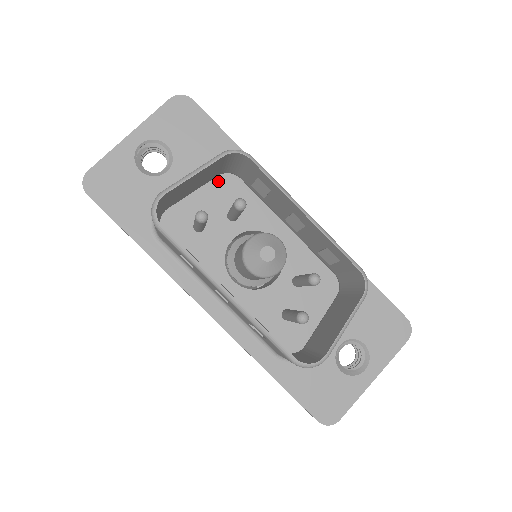
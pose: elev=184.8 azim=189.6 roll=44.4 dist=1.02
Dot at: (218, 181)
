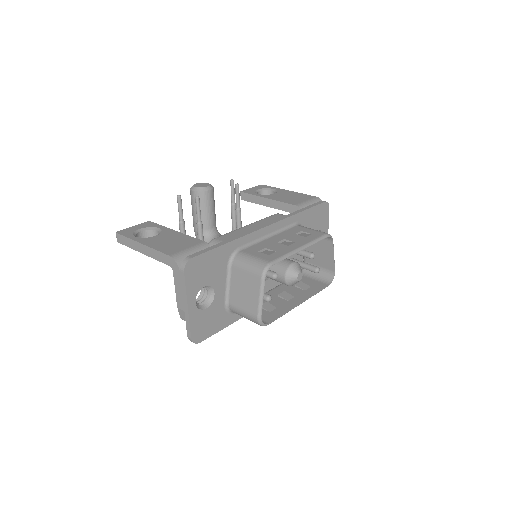
Dot at: occluded
